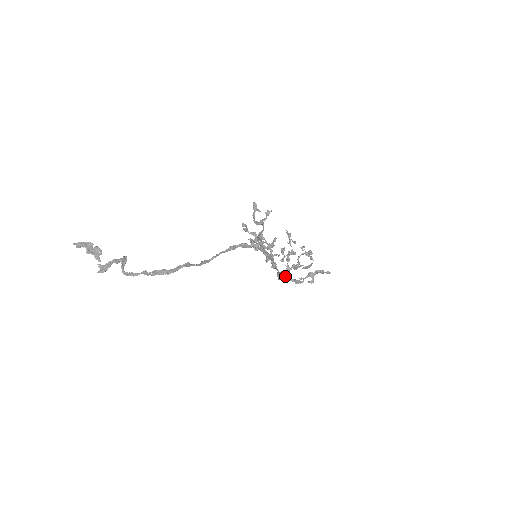
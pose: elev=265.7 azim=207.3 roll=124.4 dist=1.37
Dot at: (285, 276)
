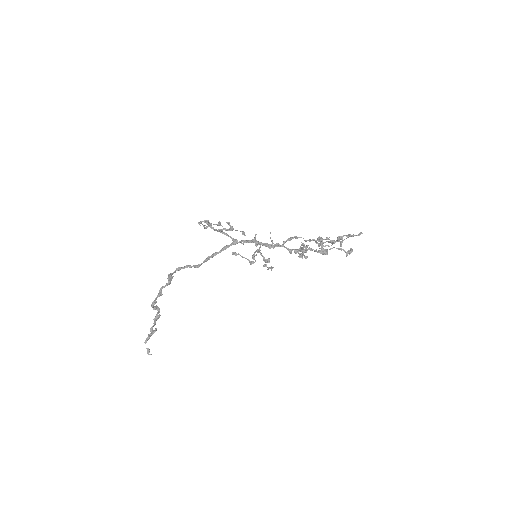
Dot at: occluded
